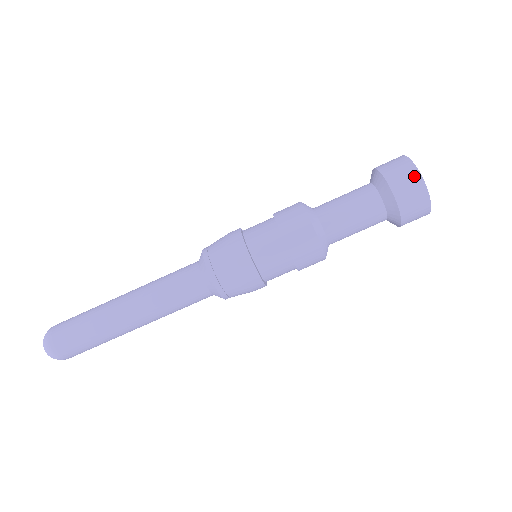
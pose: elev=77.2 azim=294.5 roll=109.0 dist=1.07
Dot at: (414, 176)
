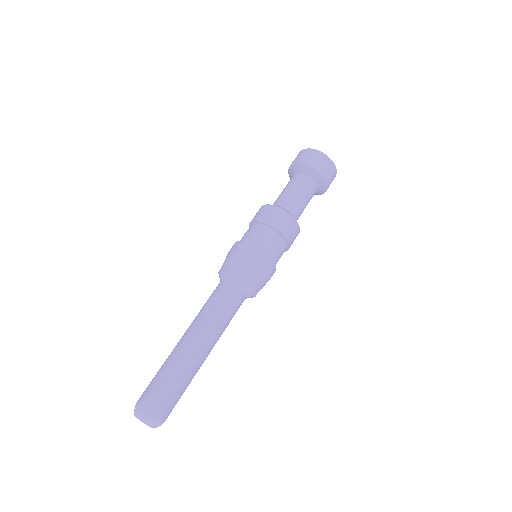
Dot at: (299, 153)
